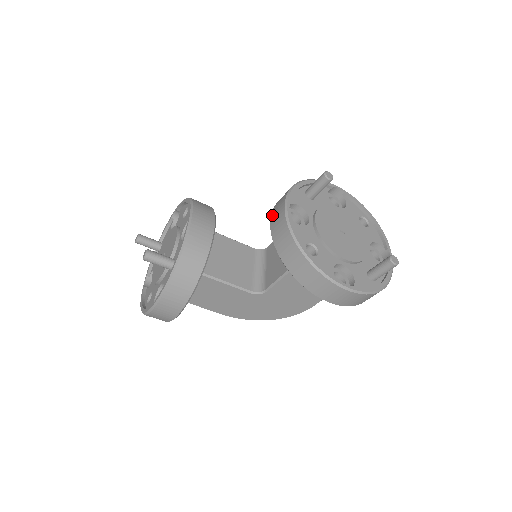
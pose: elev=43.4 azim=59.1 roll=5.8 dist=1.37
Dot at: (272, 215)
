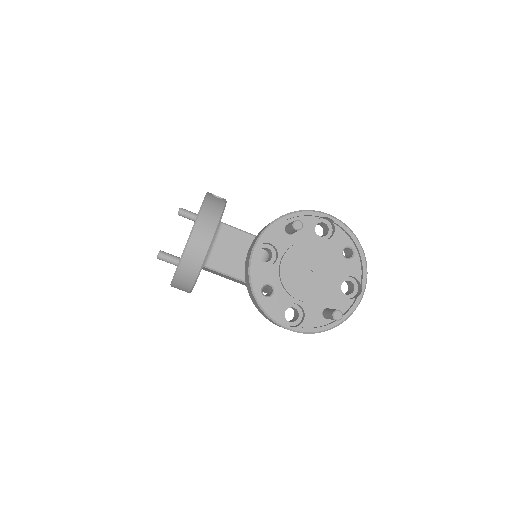
Dot at: (251, 245)
